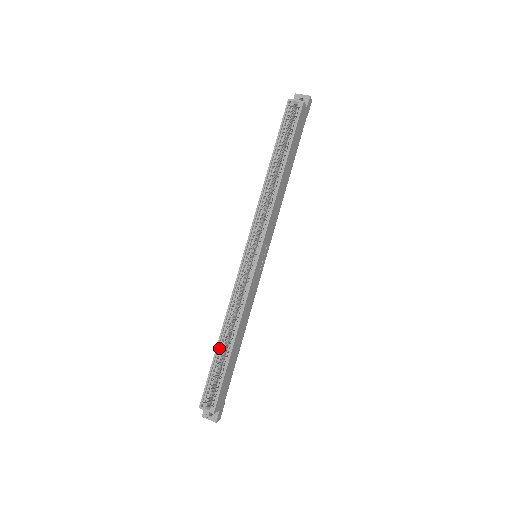
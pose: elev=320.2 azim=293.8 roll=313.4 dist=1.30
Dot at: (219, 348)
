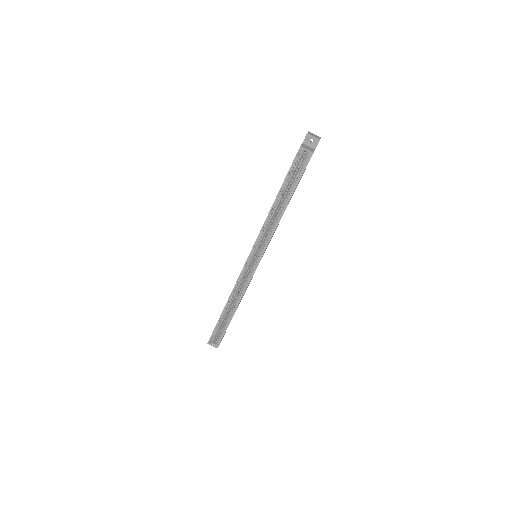
Dot at: (223, 313)
